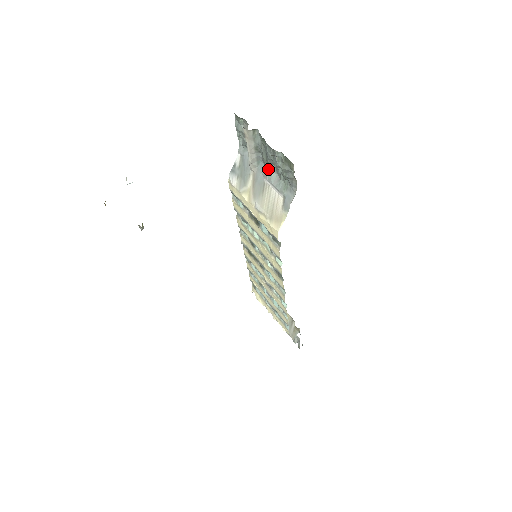
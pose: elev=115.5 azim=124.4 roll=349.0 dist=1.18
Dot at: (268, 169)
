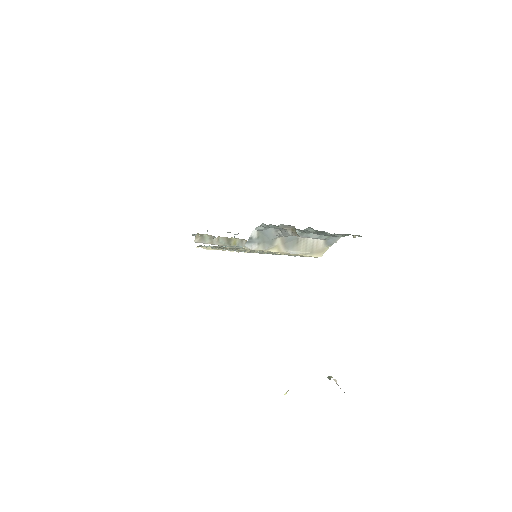
Dot at: occluded
